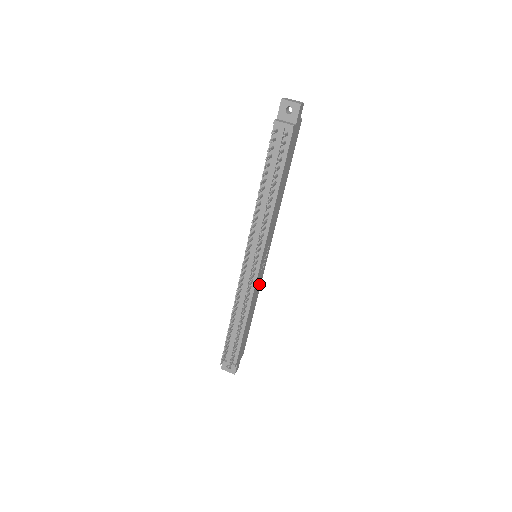
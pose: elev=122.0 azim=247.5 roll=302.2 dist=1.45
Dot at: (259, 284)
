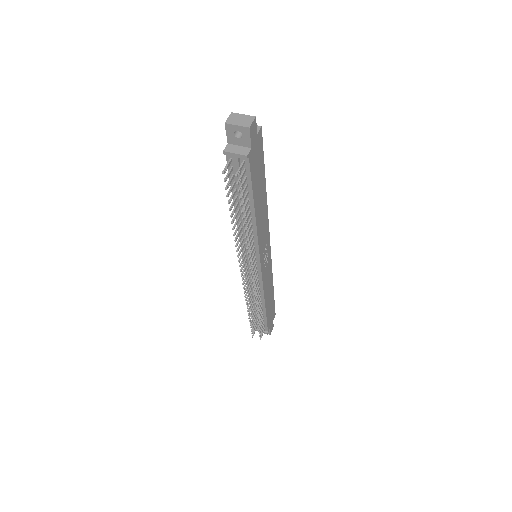
Dot at: (269, 272)
